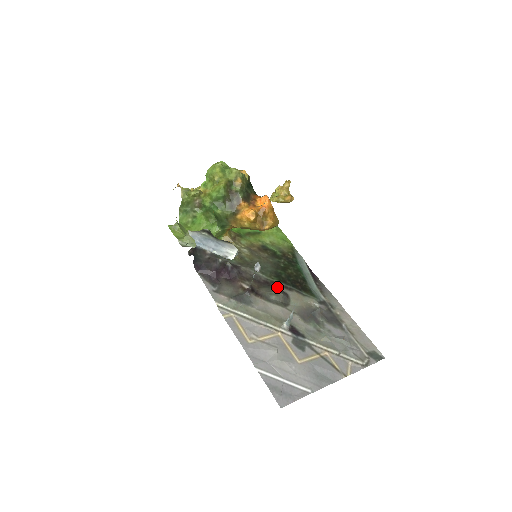
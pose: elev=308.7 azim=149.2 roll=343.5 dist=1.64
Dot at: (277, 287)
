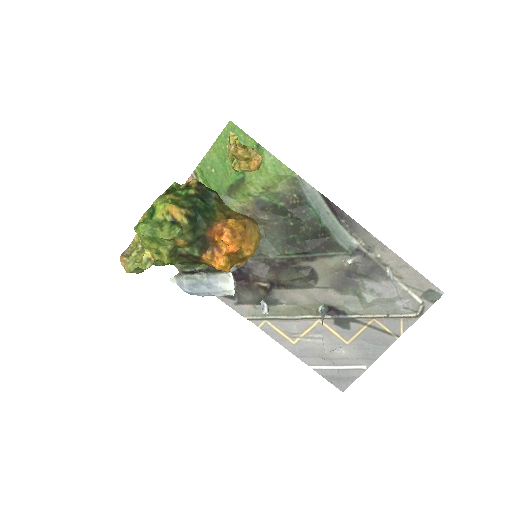
Dot at: (297, 264)
